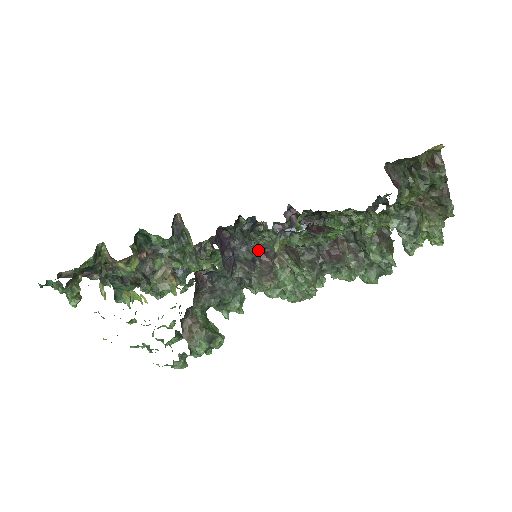
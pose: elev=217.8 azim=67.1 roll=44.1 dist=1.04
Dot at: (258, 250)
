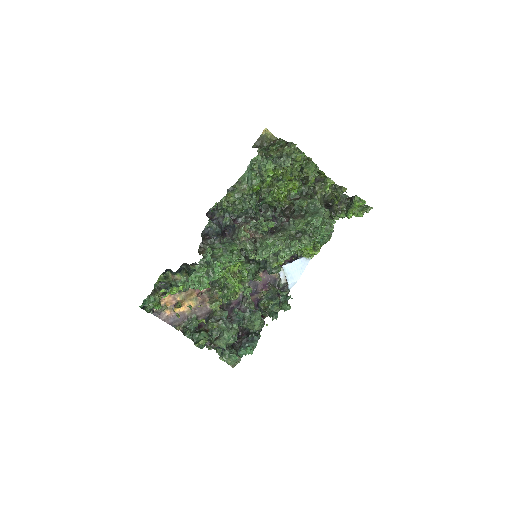
Dot at: (223, 205)
